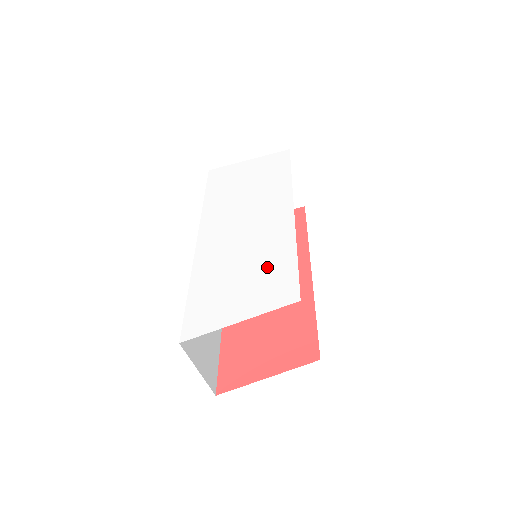
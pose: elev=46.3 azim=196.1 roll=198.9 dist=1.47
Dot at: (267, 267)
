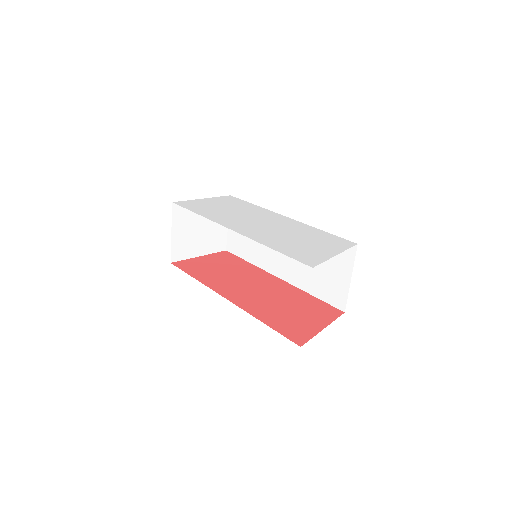
Dot at: (312, 235)
